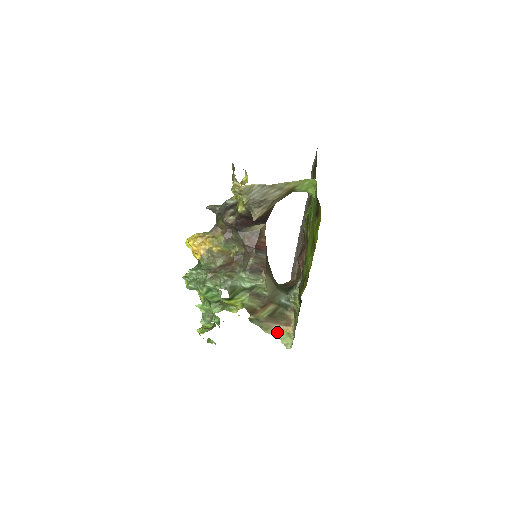
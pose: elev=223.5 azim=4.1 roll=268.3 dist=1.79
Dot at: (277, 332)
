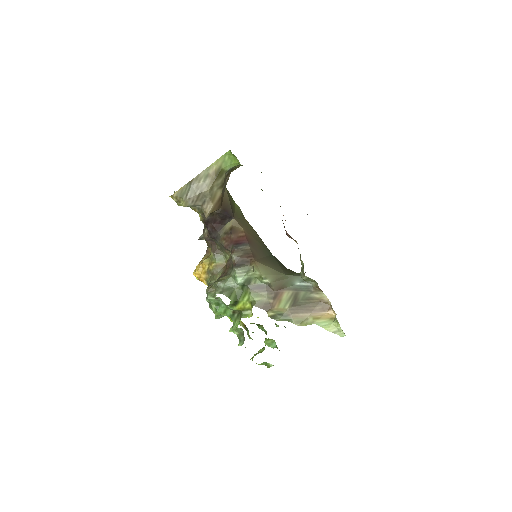
Dot at: (313, 320)
